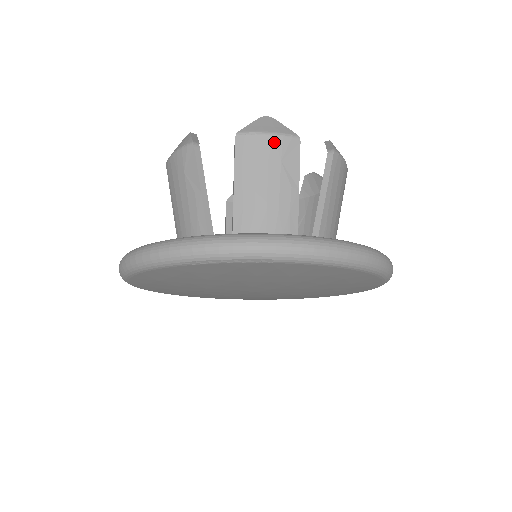
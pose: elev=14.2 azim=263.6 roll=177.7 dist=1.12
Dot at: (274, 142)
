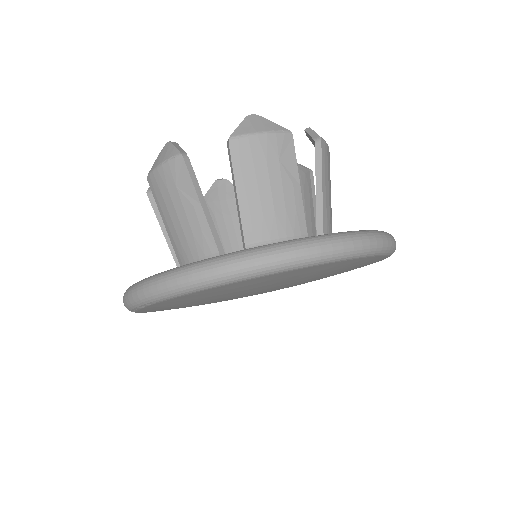
Dot at: (165, 172)
